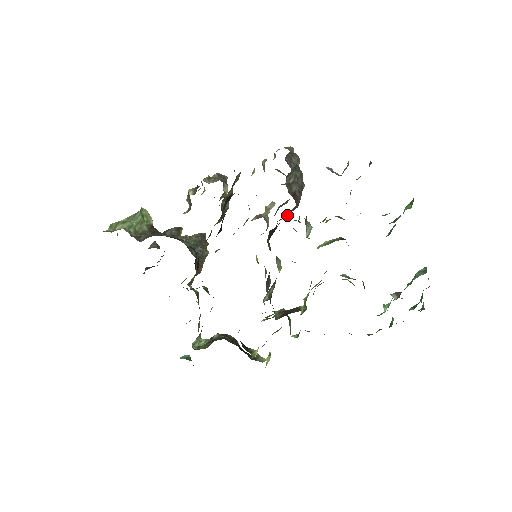
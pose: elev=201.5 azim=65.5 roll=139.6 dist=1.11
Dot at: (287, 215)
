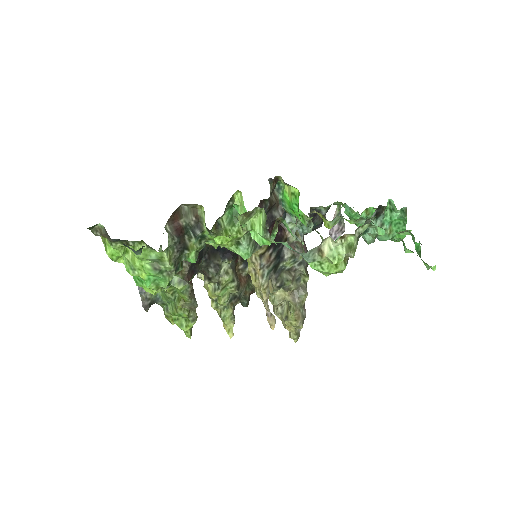
Dot at: (292, 253)
